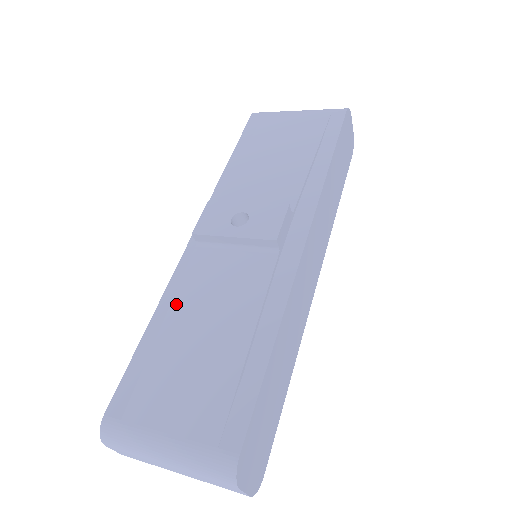
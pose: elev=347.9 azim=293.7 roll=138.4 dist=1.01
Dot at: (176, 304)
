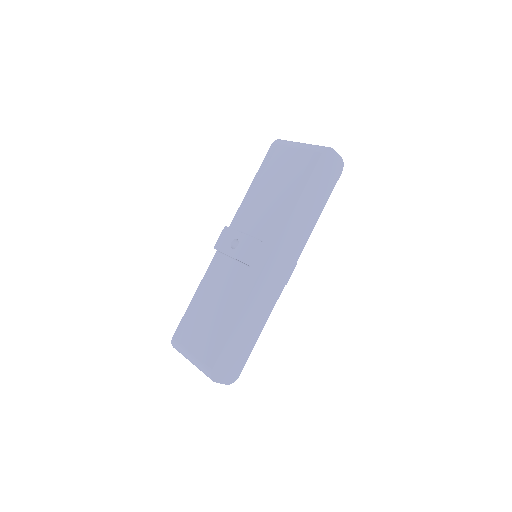
Dot at: (204, 287)
